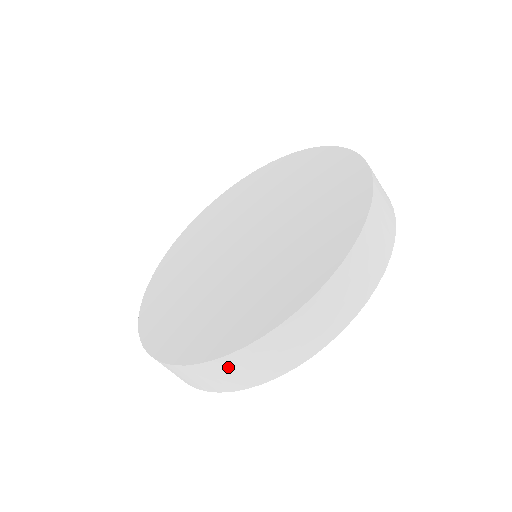
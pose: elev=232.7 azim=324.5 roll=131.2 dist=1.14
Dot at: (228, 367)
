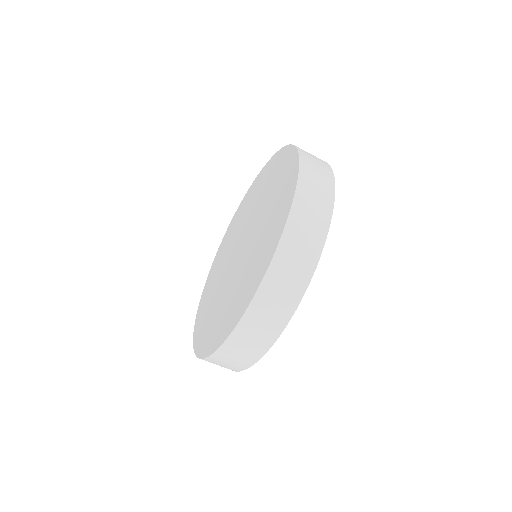
Dot at: (283, 265)
